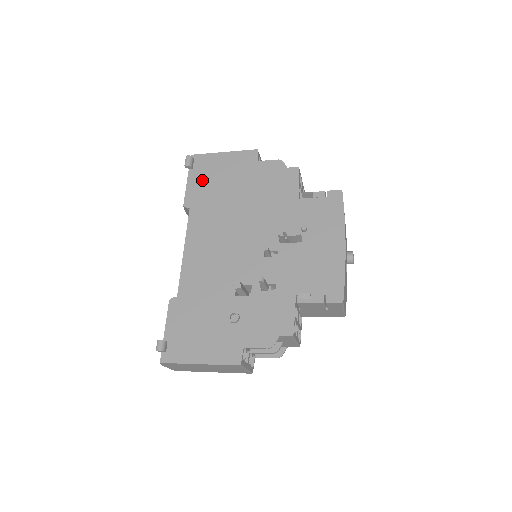
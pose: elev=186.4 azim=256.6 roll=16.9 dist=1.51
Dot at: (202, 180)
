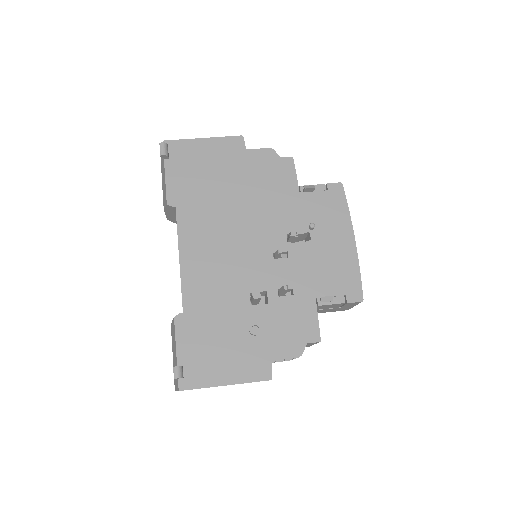
Dot at: (184, 172)
